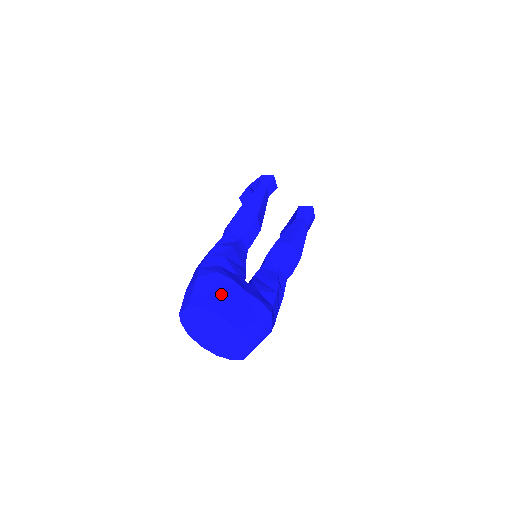
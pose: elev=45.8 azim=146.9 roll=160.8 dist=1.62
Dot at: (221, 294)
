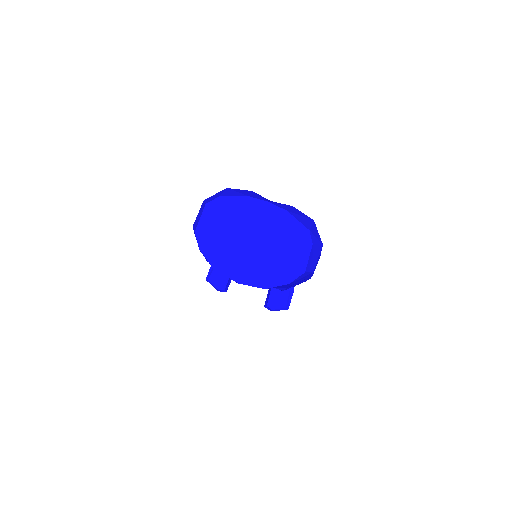
Dot at: (243, 192)
